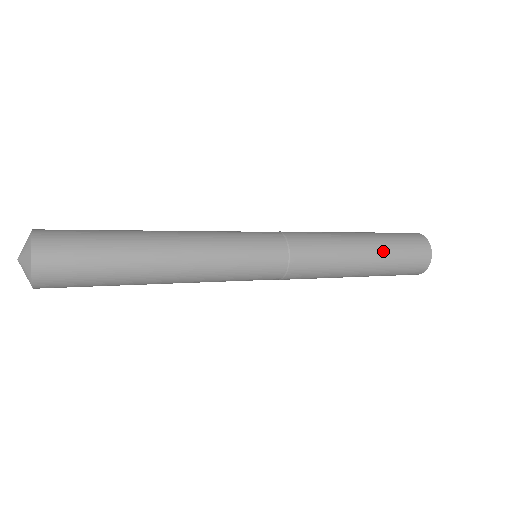
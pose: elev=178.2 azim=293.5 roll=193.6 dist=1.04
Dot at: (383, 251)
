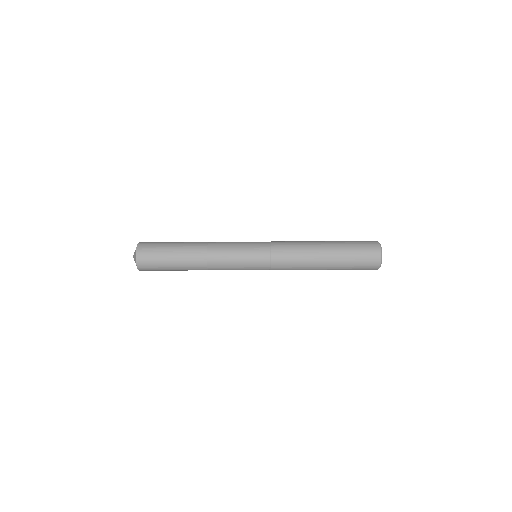
Dot at: (339, 253)
